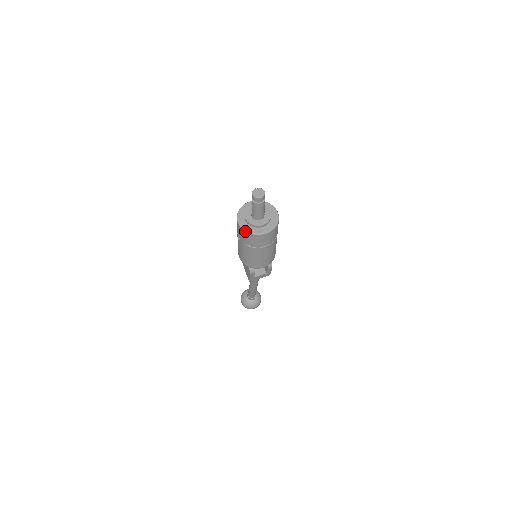
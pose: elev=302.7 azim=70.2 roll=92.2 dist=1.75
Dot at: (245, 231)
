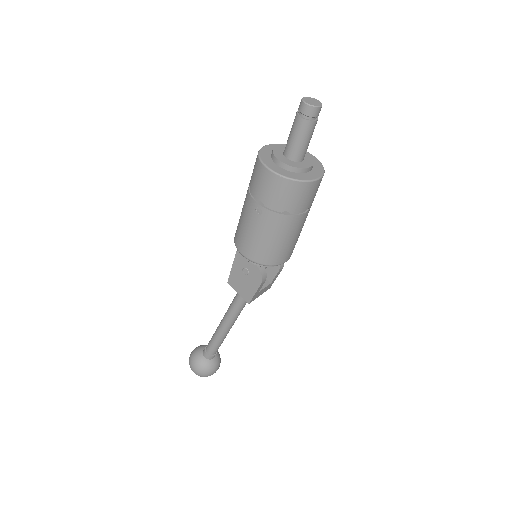
Dot at: (290, 179)
